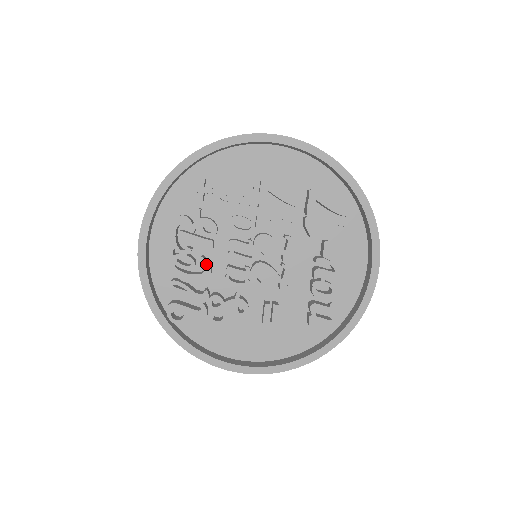
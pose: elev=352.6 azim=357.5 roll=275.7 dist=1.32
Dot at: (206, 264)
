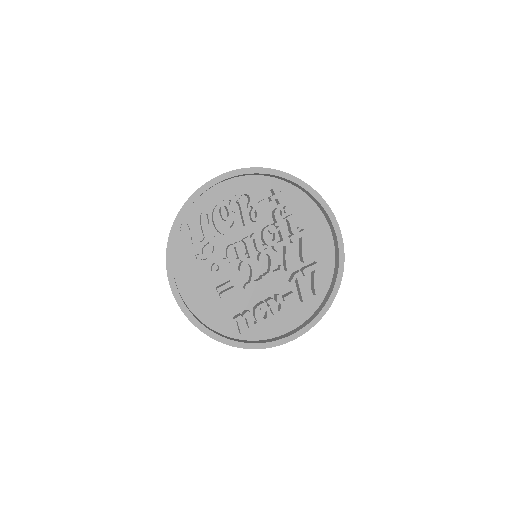
Dot at: (234, 227)
